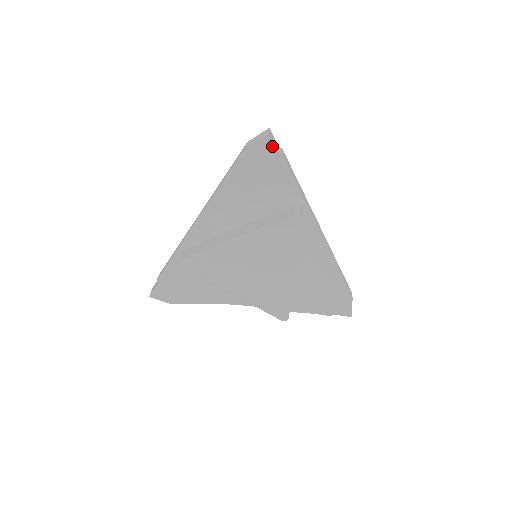
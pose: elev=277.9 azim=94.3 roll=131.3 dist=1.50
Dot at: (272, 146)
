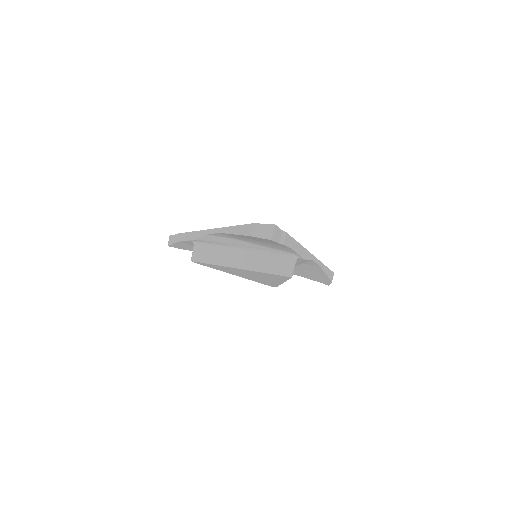
Dot at: (274, 242)
